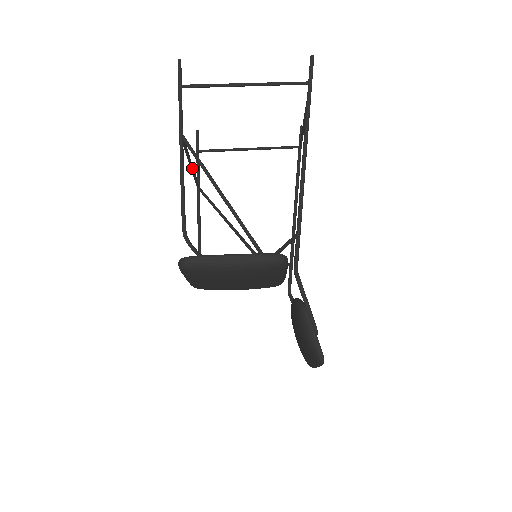
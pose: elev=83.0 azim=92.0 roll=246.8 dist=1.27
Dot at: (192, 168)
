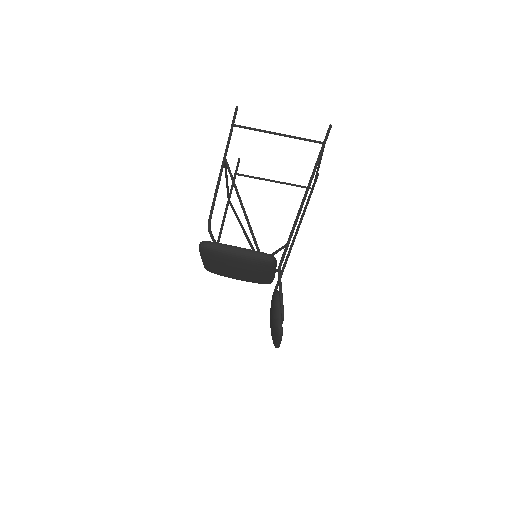
Dot at: (227, 184)
